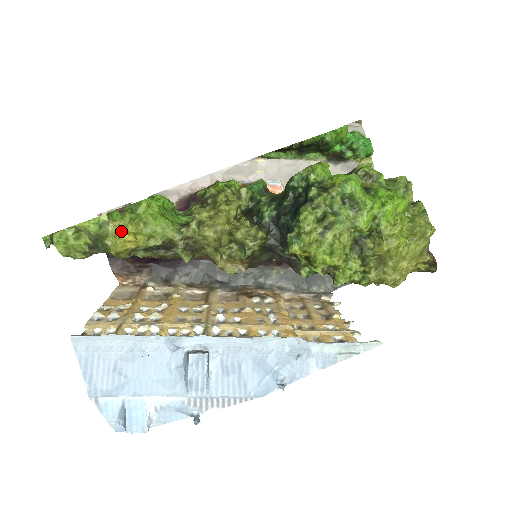
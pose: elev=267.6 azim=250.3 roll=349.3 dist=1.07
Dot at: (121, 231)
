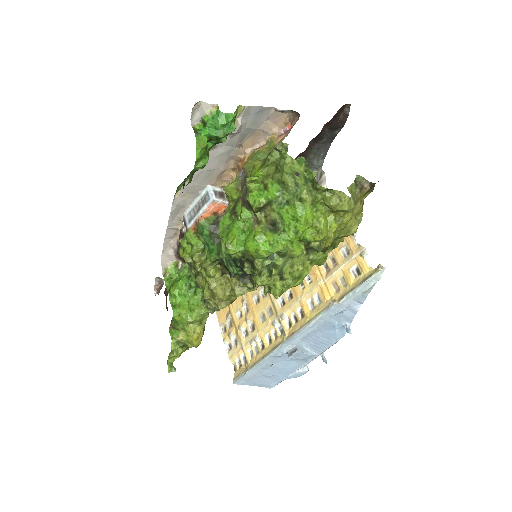
Dot at: (188, 339)
